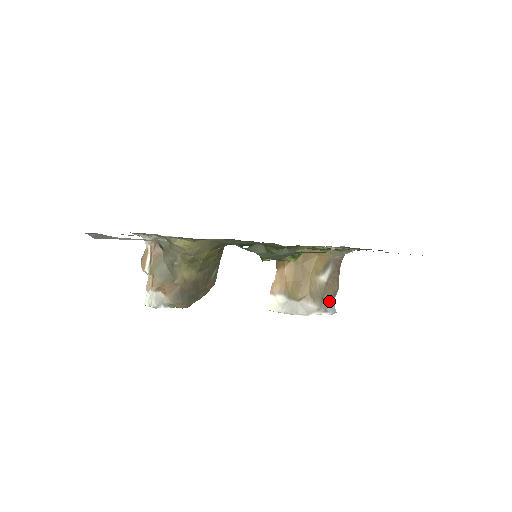
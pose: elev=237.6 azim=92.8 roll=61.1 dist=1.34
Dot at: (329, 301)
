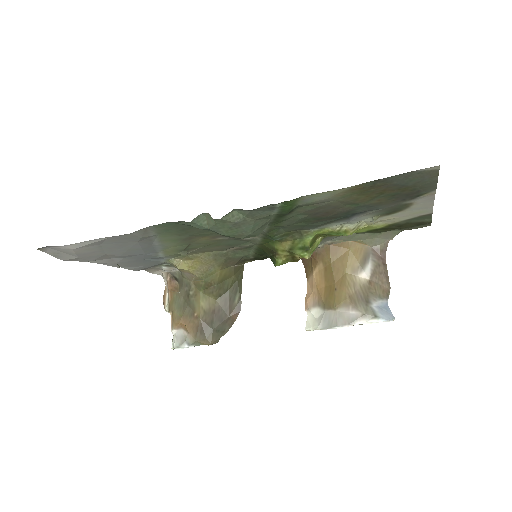
Dot at: (380, 304)
